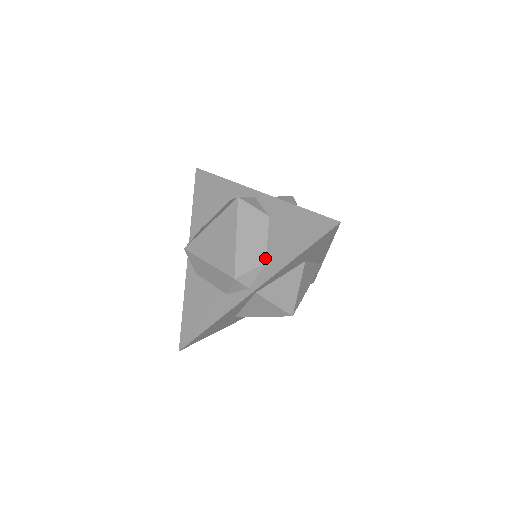
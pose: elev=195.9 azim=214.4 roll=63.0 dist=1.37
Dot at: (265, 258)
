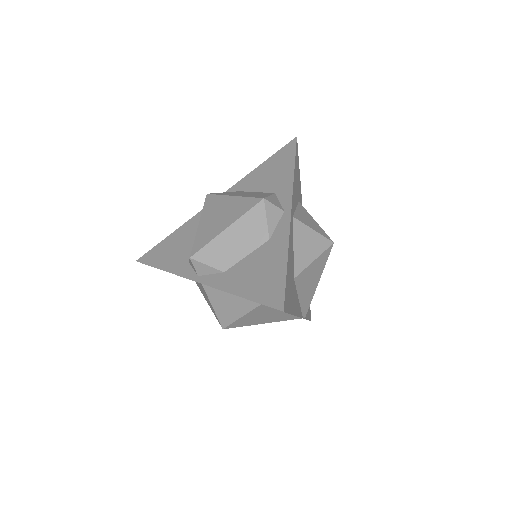
Dot at: (228, 268)
